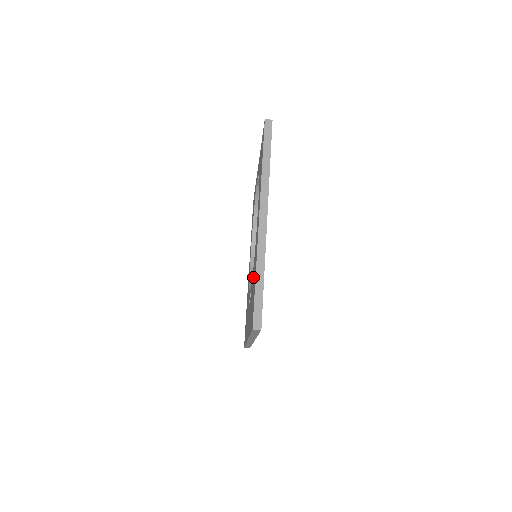
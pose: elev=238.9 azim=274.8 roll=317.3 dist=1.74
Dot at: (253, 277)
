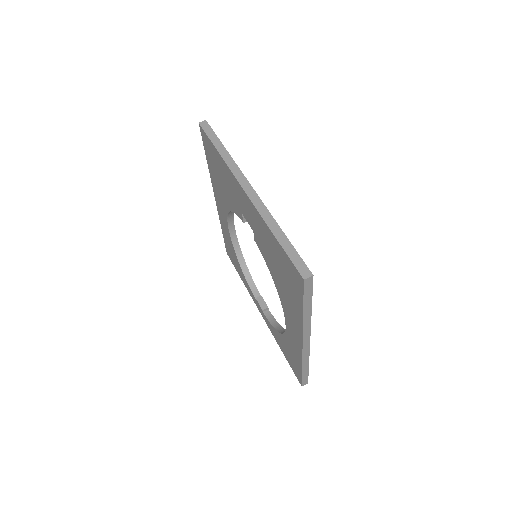
Dot at: (223, 192)
